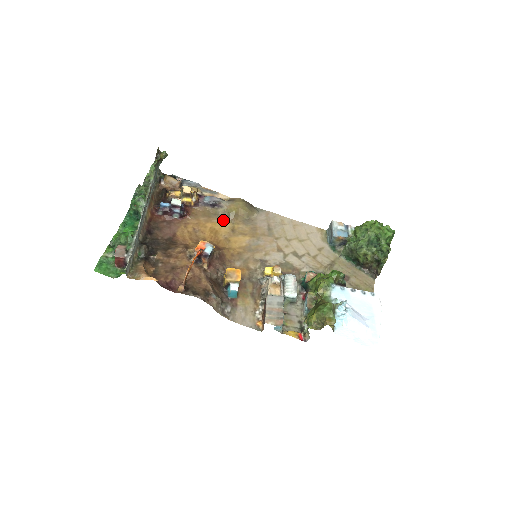
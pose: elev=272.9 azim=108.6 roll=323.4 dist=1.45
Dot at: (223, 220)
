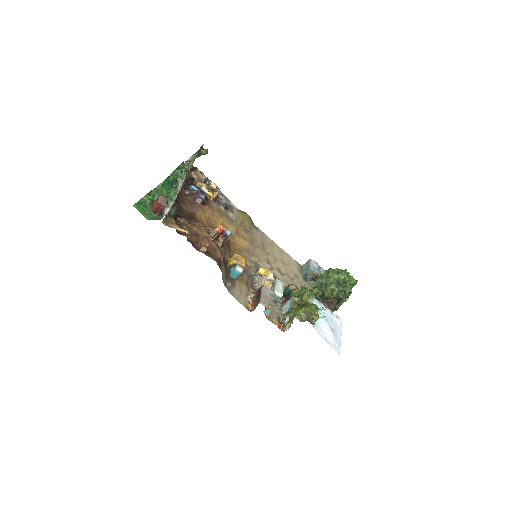
Dot at: (231, 222)
